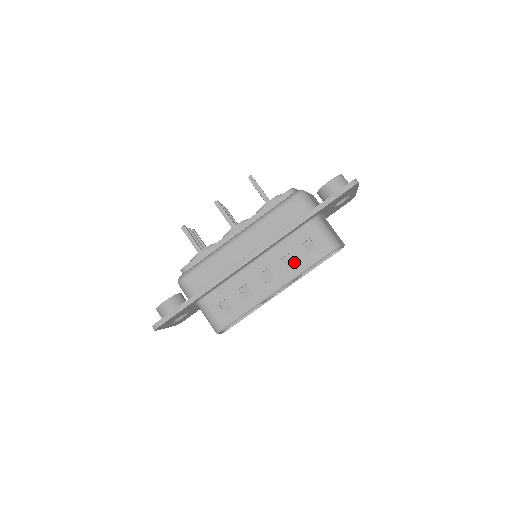
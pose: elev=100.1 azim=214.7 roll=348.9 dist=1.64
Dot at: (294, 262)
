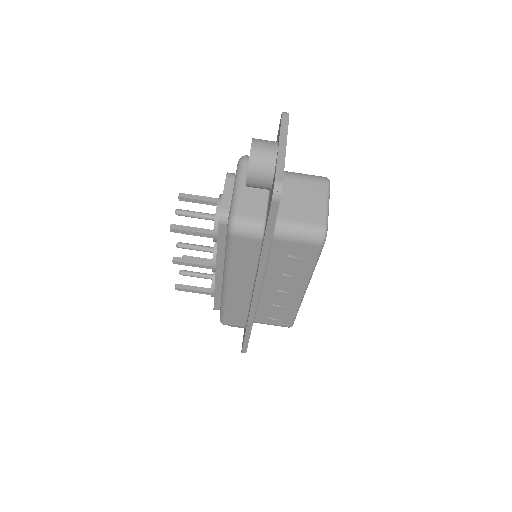
Dot at: (296, 270)
